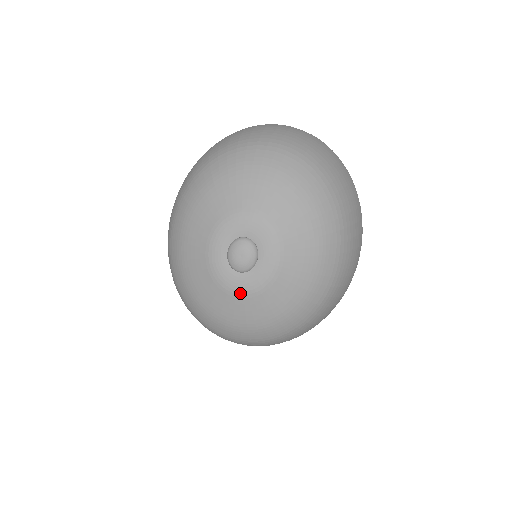
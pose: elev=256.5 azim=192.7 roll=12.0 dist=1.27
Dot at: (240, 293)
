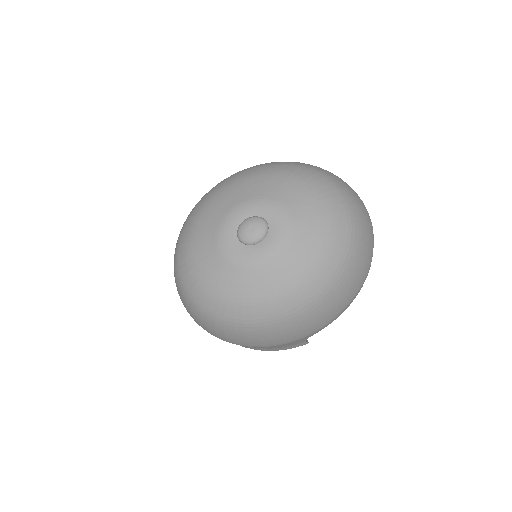
Dot at: (224, 254)
